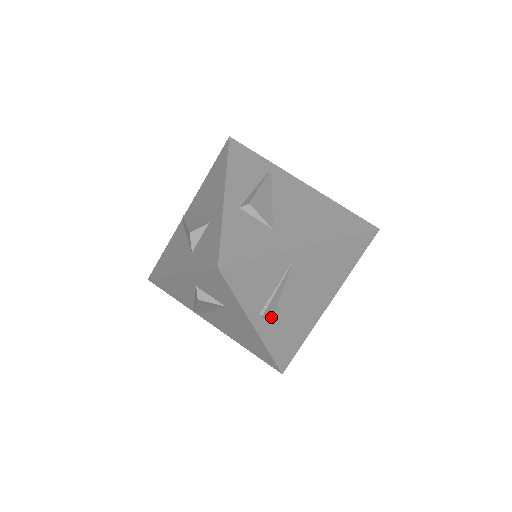
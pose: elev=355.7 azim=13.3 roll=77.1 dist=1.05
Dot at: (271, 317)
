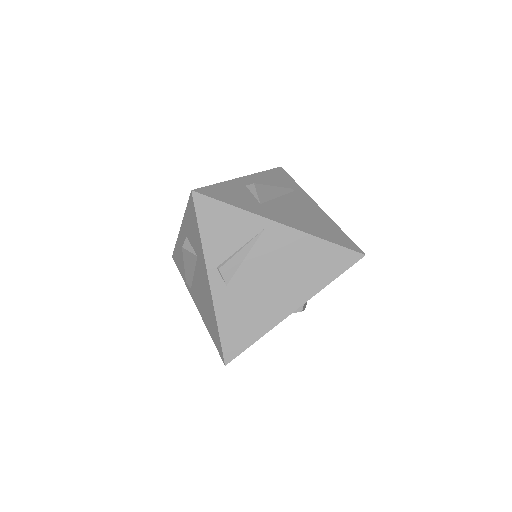
Dot at: (228, 280)
